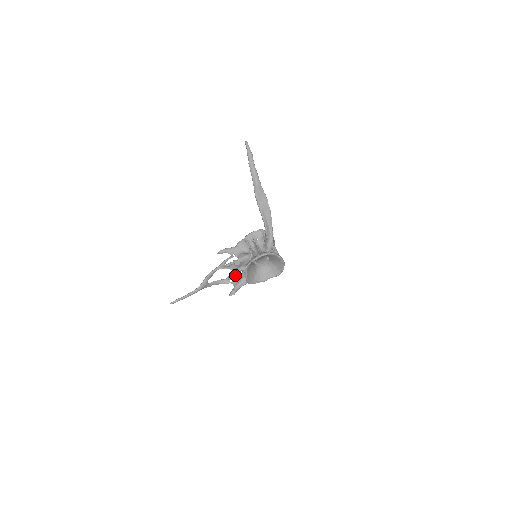
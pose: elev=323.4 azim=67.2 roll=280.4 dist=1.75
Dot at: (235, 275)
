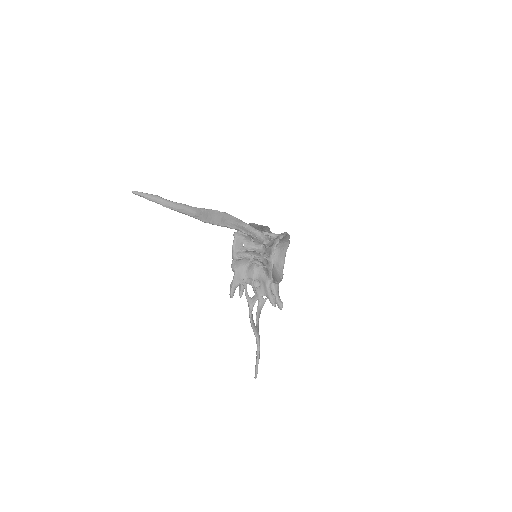
Dot at: (273, 297)
